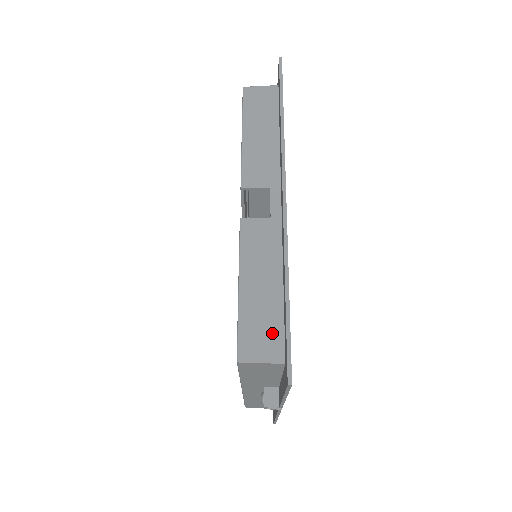
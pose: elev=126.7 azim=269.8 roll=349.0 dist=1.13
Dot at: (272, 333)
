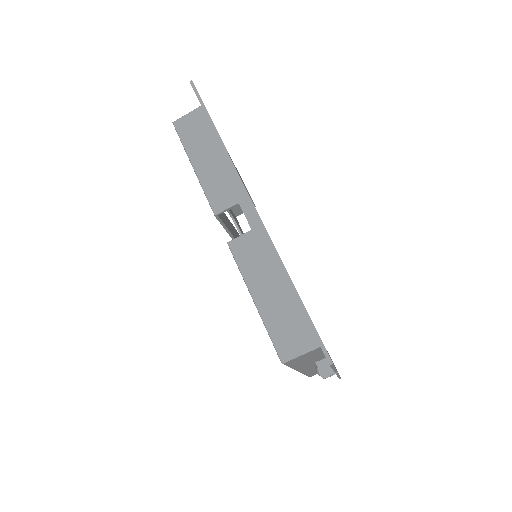
Dot at: (298, 327)
